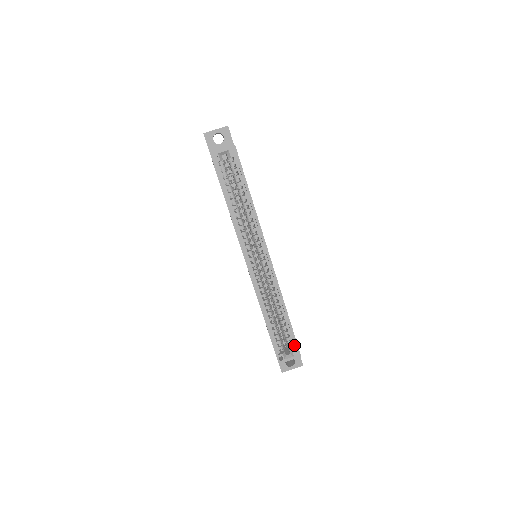
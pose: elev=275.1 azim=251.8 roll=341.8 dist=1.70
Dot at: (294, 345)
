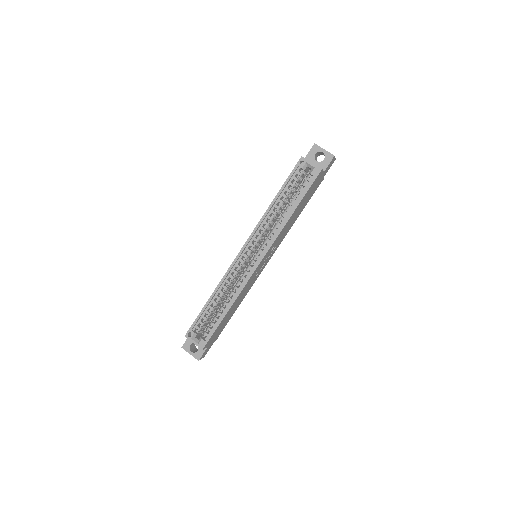
Dot at: (208, 338)
